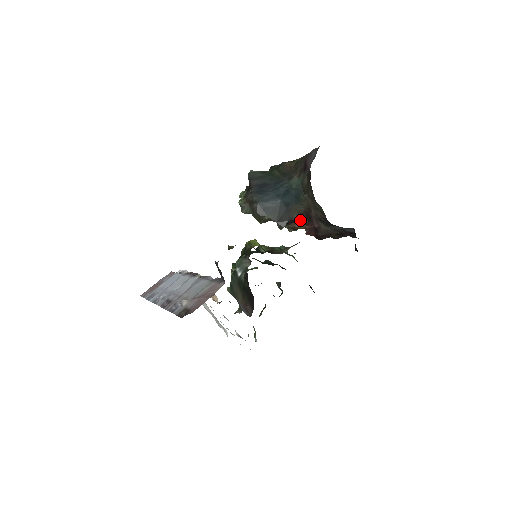
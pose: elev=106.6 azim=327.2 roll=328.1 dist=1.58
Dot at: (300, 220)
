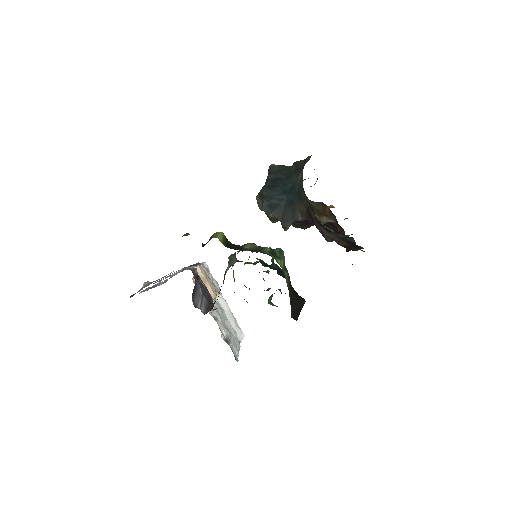
Dot at: occluded
